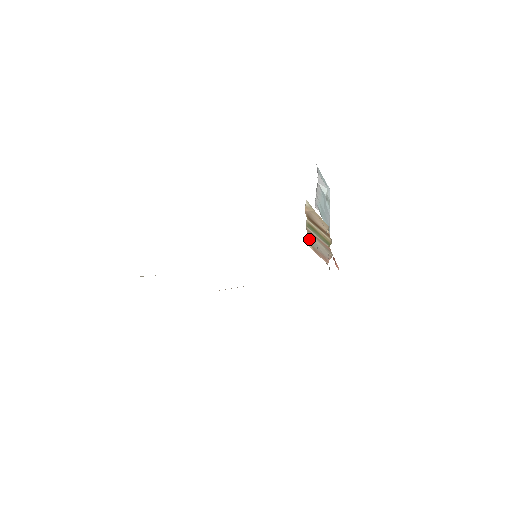
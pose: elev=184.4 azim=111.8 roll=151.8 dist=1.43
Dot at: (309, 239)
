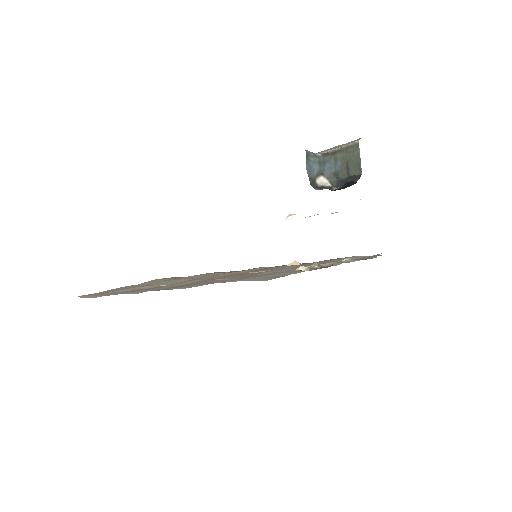
Dot at: occluded
